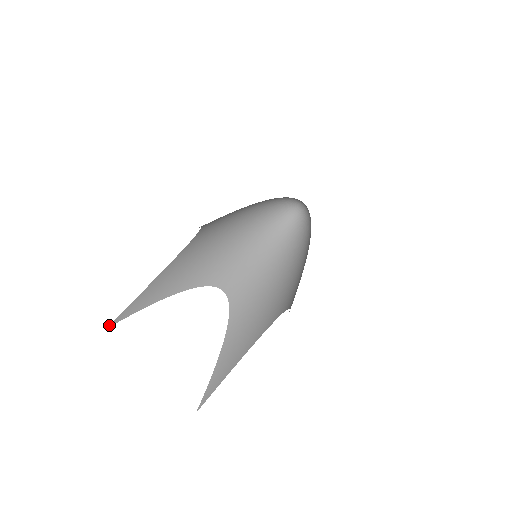
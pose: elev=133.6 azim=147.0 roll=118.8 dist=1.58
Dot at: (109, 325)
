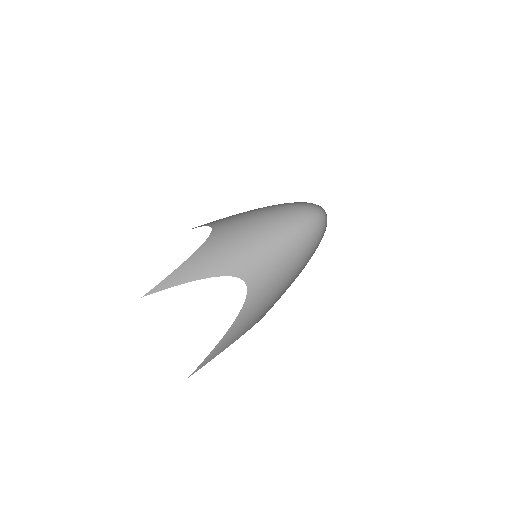
Dot at: (145, 295)
